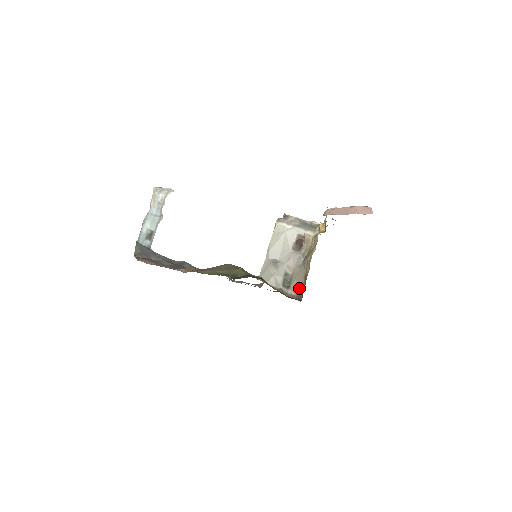
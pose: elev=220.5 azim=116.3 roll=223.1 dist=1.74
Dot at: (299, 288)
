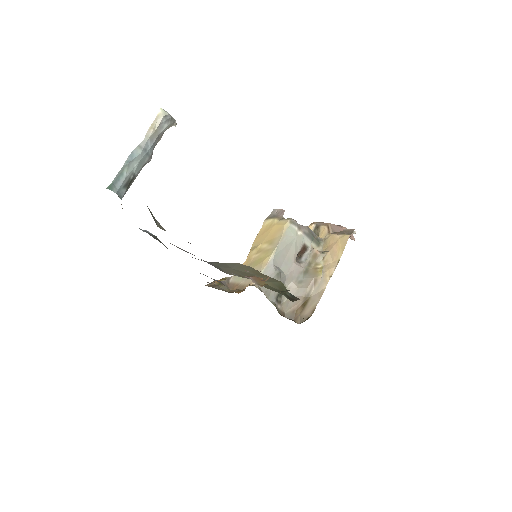
Dot at: (292, 306)
